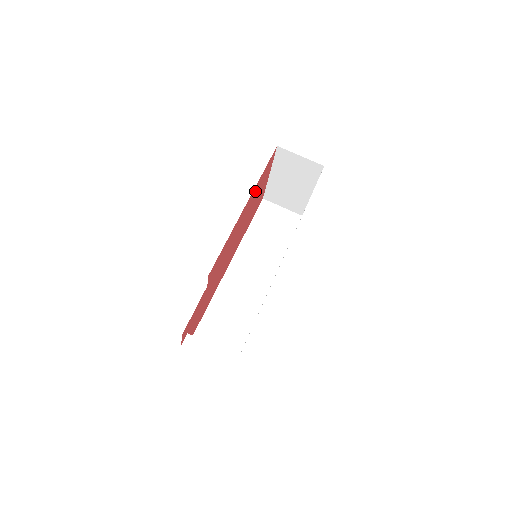
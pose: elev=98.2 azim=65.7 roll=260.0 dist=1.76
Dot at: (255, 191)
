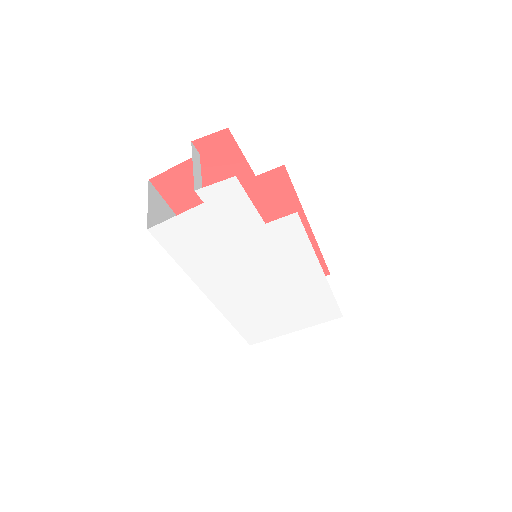
Dot at: occluded
